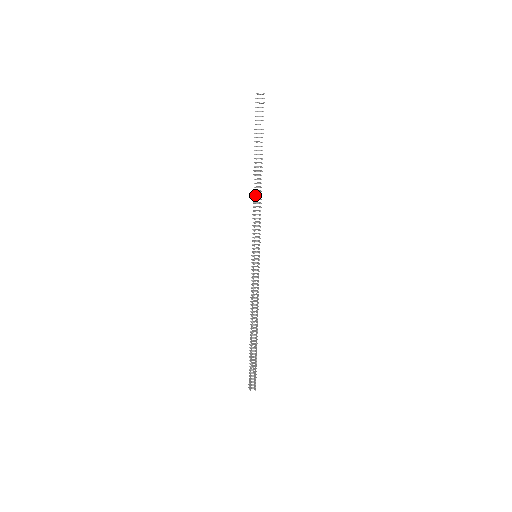
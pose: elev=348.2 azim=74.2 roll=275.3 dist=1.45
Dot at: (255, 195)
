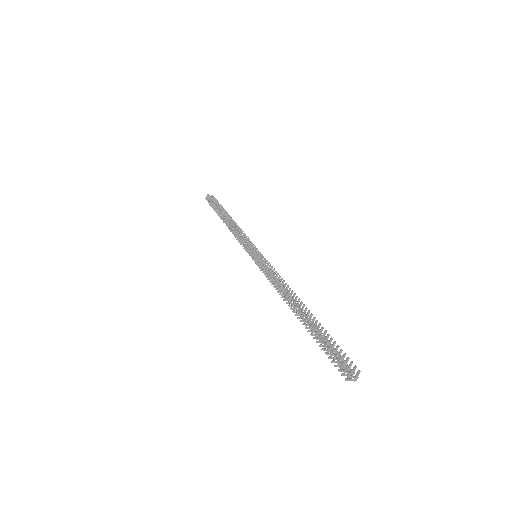
Dot at: (232, 224)
